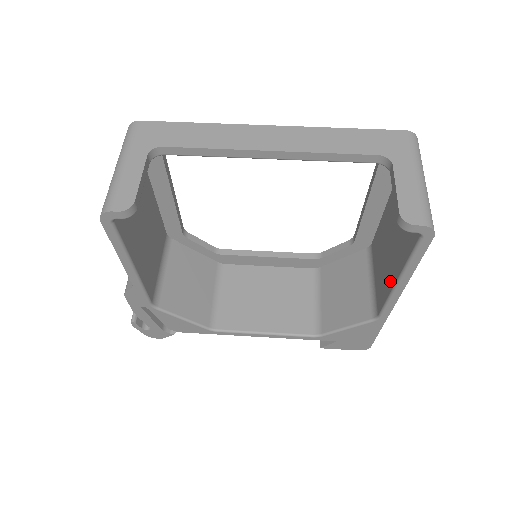
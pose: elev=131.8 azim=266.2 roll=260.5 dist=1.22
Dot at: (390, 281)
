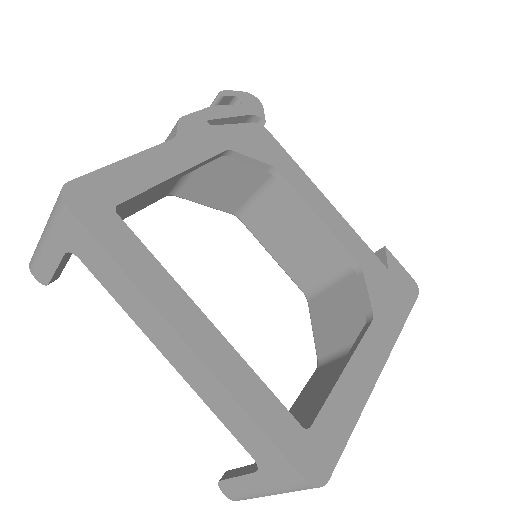
Dot at: (297, 404)
